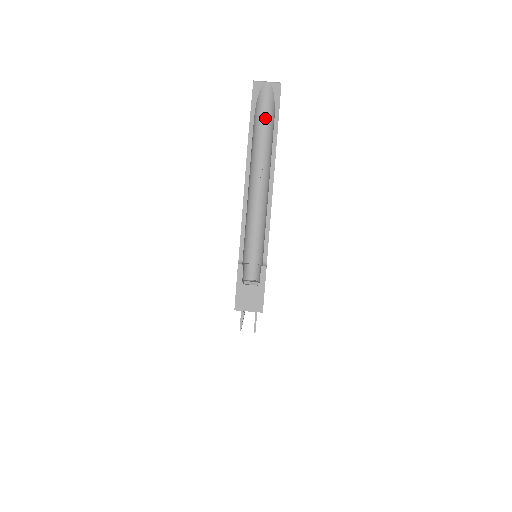
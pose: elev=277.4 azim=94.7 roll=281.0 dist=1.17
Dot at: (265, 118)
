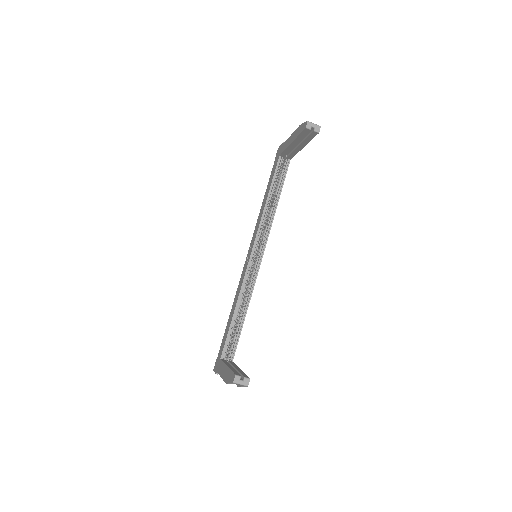
Dot at: occluded
